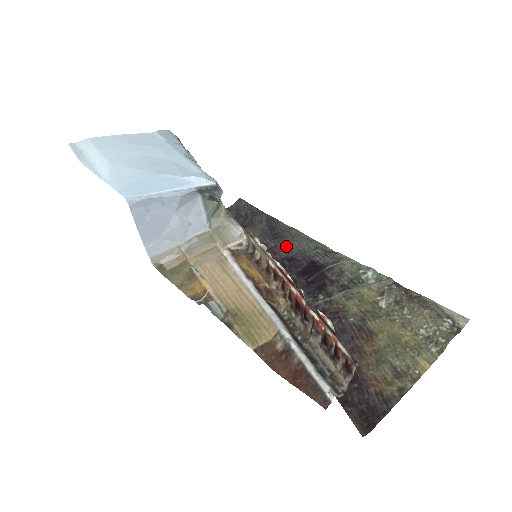
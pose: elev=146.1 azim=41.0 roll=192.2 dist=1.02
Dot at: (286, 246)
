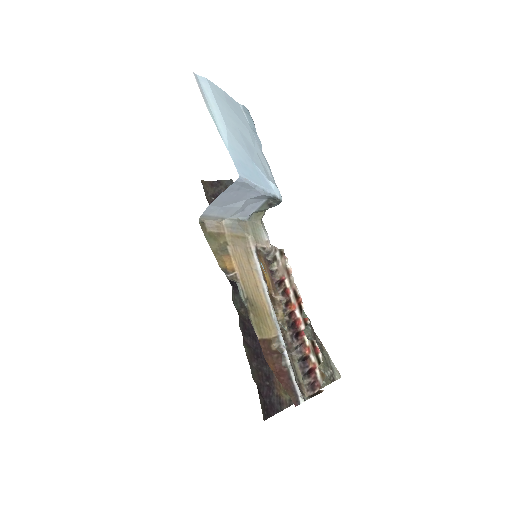
Dot at: occluded
